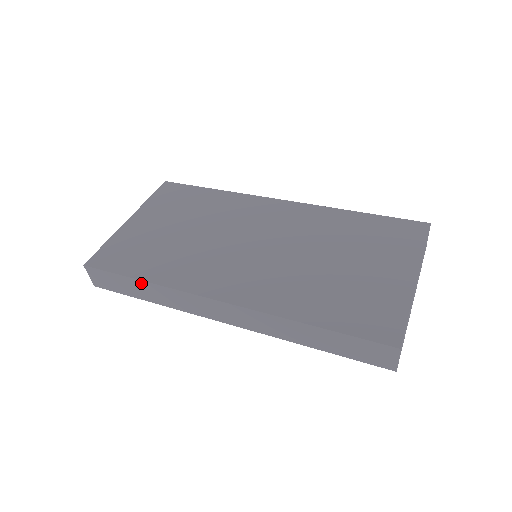
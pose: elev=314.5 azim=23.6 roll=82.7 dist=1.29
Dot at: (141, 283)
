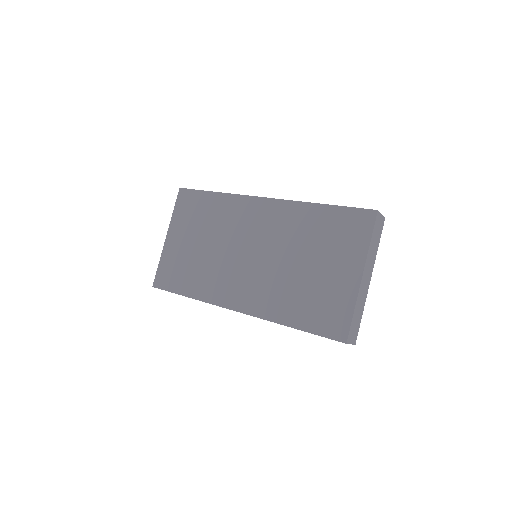
Dot at: (189, 297)
